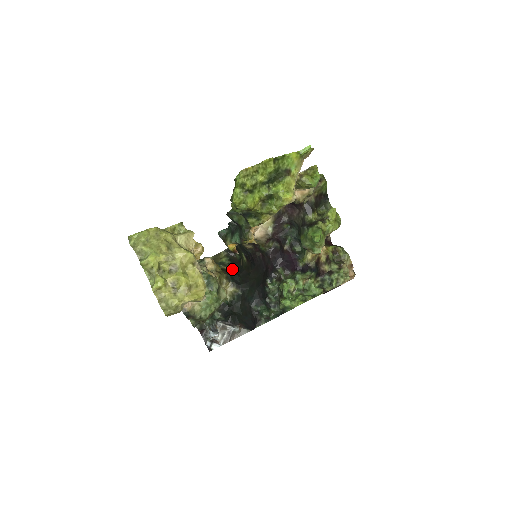
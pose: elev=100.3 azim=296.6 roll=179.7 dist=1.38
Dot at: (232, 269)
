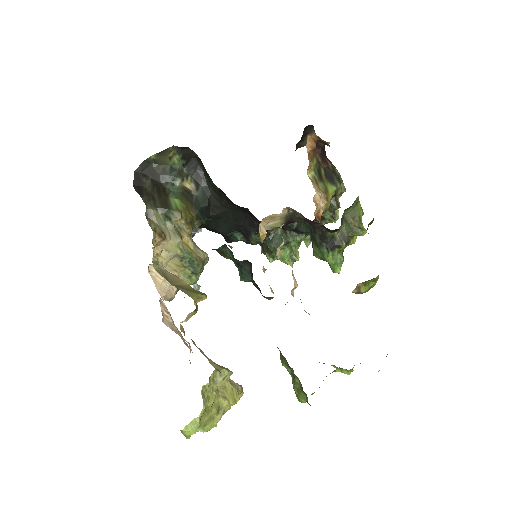
Dot at: (195, 187)
